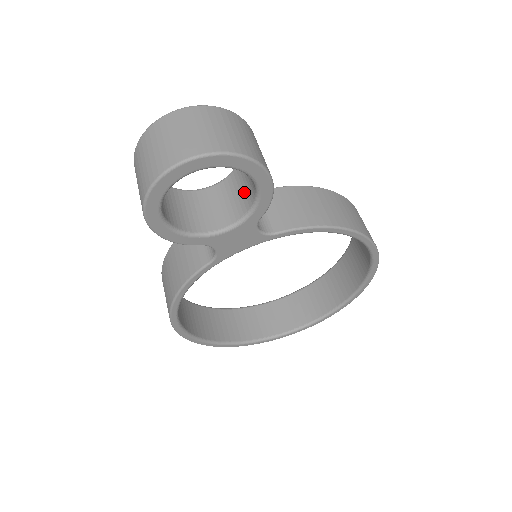
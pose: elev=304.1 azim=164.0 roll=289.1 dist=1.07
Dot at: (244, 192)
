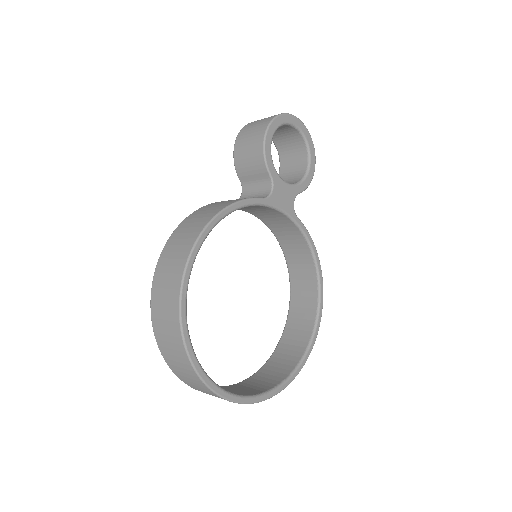
Dot at: occluded
